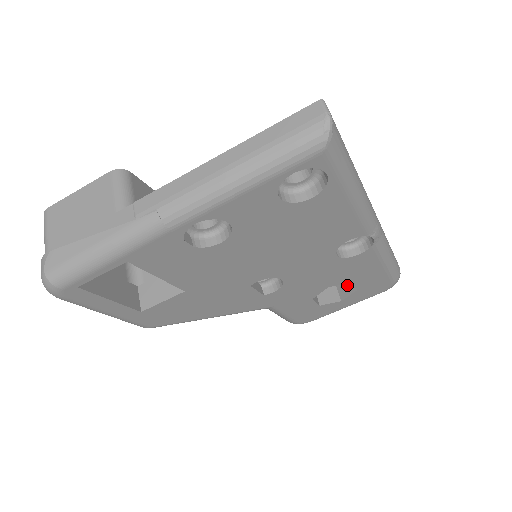
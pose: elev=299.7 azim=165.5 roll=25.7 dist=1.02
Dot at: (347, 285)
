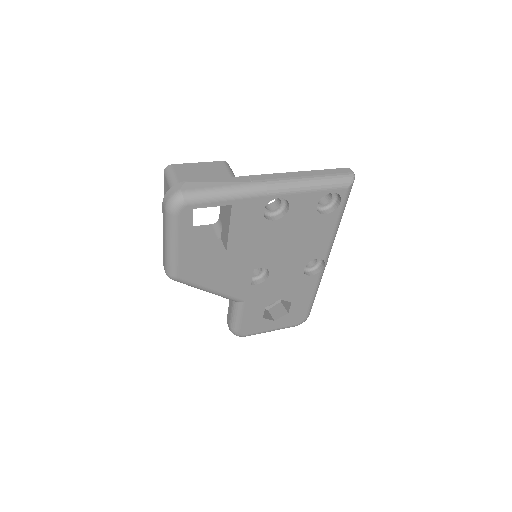
Dot at: (280, 311)
